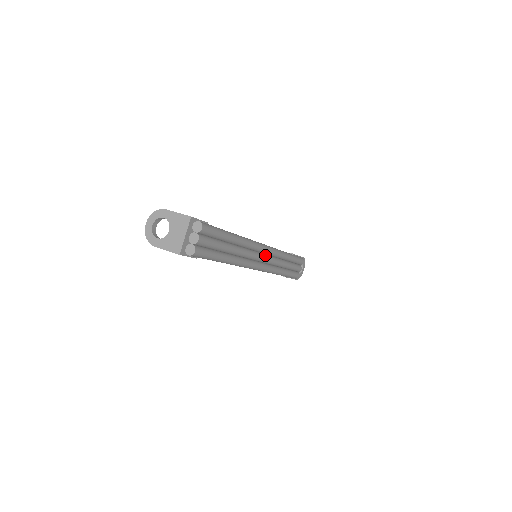
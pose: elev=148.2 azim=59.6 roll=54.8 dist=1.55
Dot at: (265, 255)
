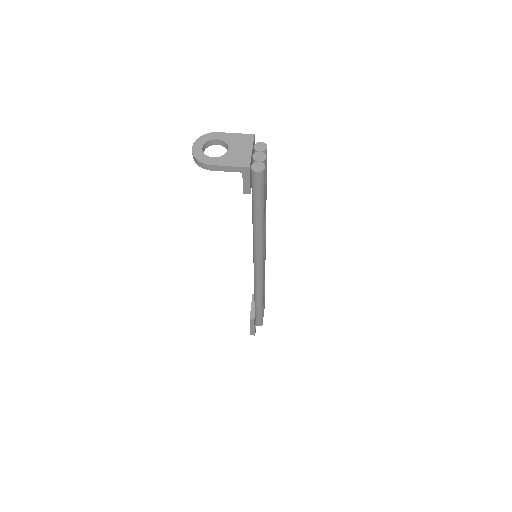
Dot at: occluded
